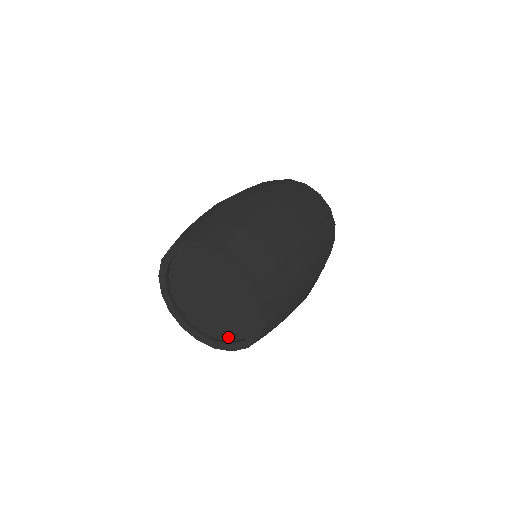
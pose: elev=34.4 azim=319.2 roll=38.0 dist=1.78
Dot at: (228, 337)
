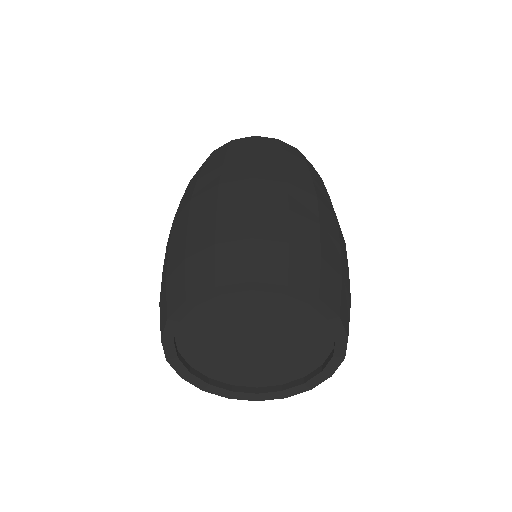
Dot at: (229, 380)
